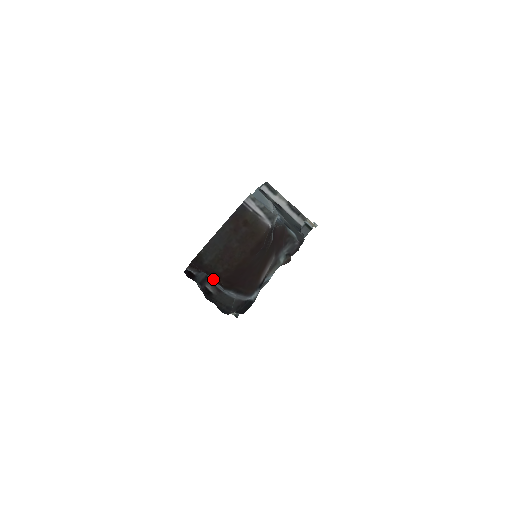
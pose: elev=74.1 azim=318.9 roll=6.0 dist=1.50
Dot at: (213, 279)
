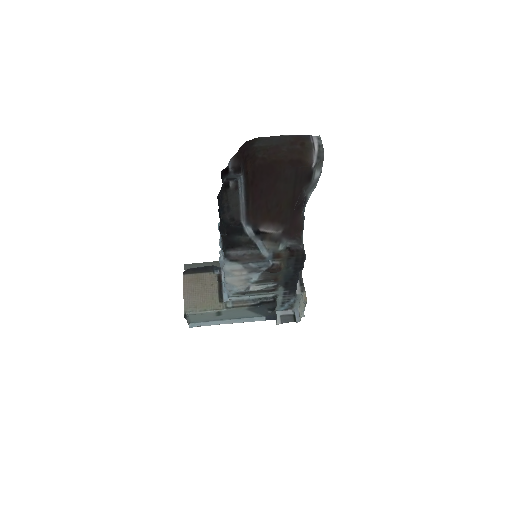
Dot at: (245, 168)
